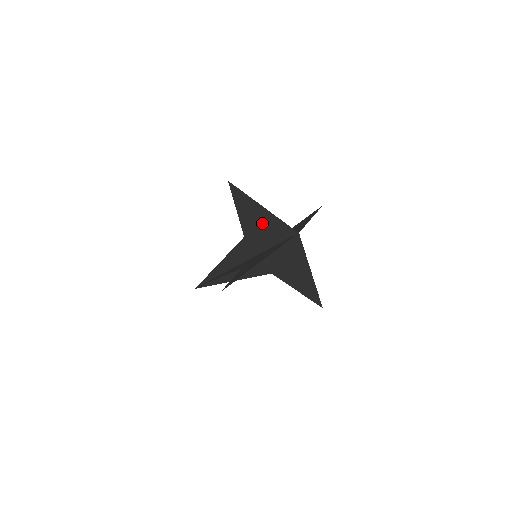
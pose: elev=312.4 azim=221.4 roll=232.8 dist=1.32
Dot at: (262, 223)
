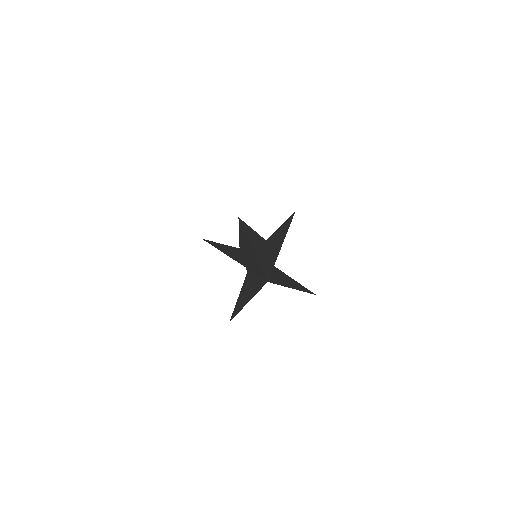
Dot at: (243, 260)
